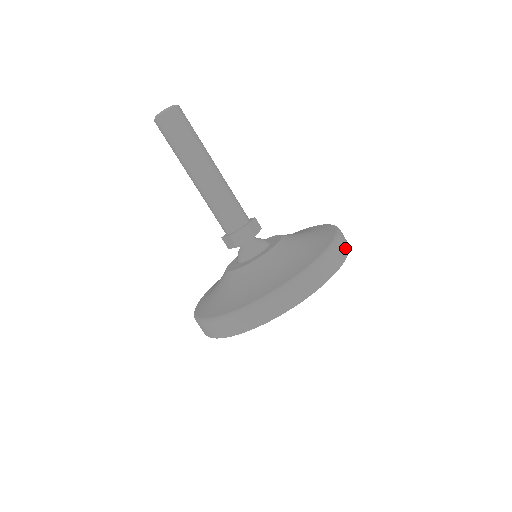
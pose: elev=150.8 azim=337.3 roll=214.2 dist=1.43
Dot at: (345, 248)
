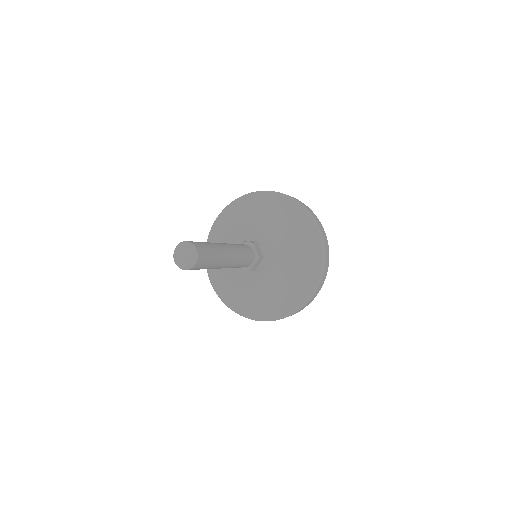
Dot at: (320, 225)
